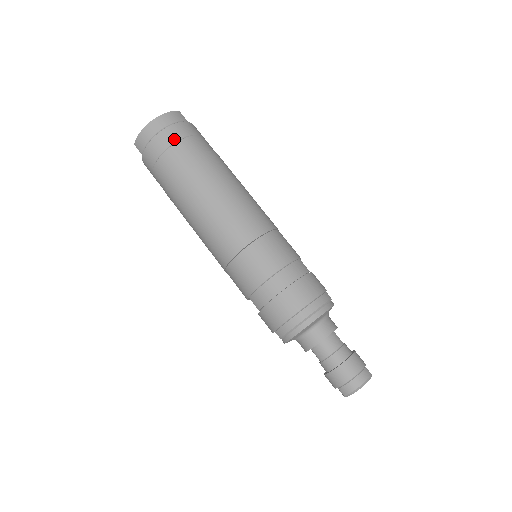
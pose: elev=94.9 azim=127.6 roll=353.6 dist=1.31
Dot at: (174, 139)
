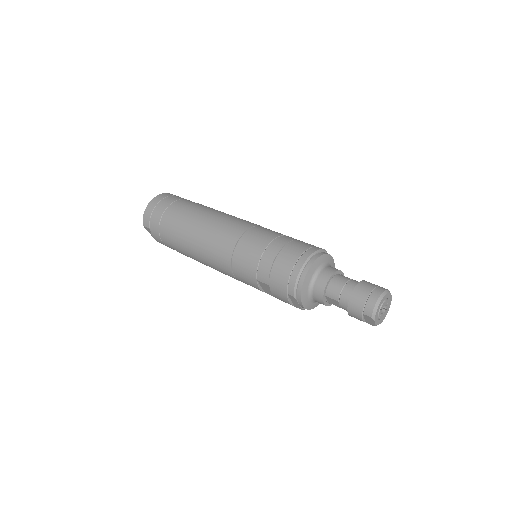
Dot at: (168, 204)
